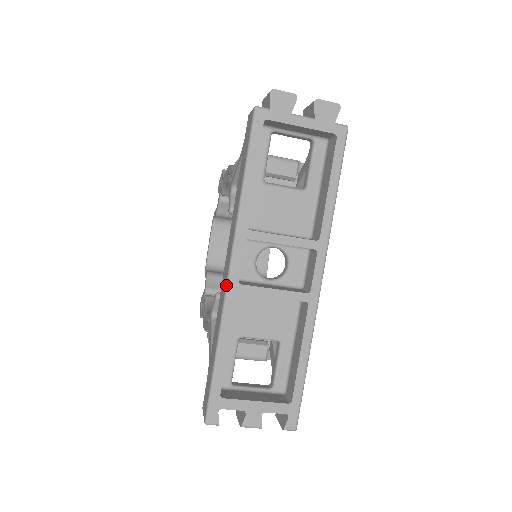
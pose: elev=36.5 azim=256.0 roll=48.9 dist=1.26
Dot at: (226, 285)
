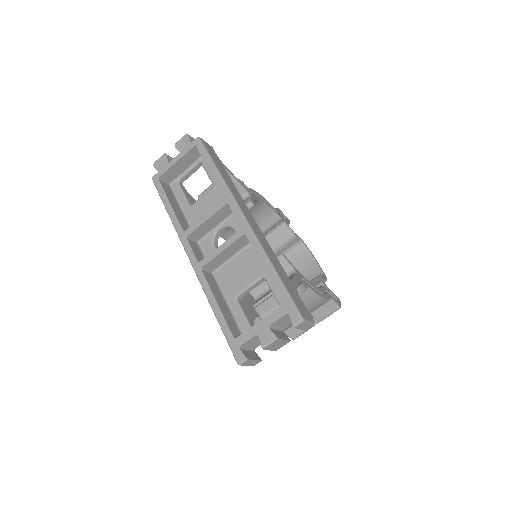
Dot at: (194, 270)
